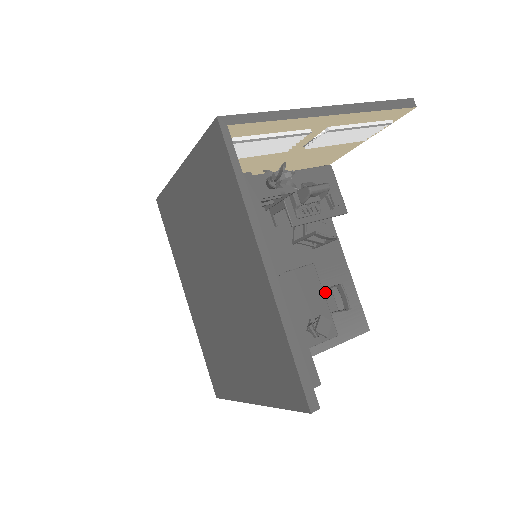
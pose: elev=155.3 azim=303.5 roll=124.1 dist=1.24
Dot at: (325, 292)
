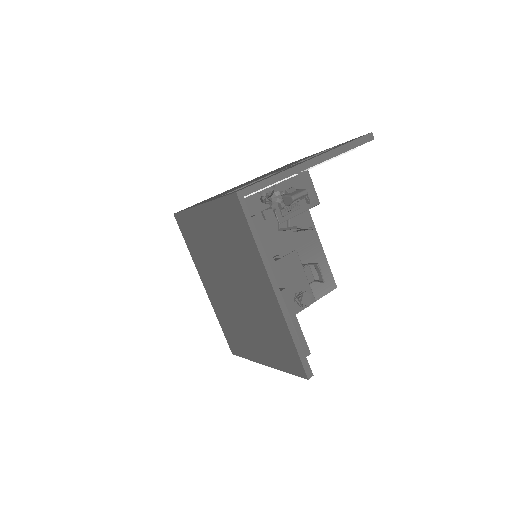
Dot at: (305, 269)
